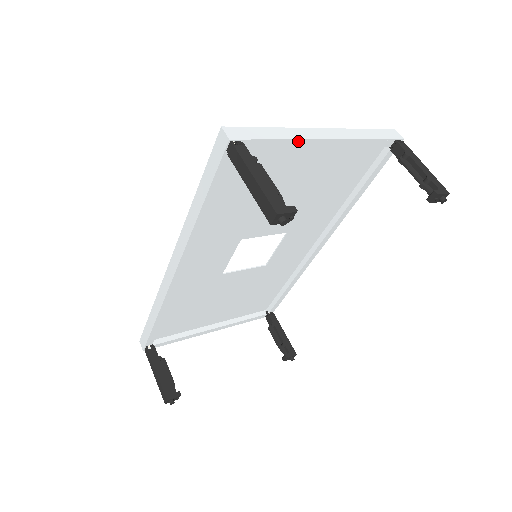
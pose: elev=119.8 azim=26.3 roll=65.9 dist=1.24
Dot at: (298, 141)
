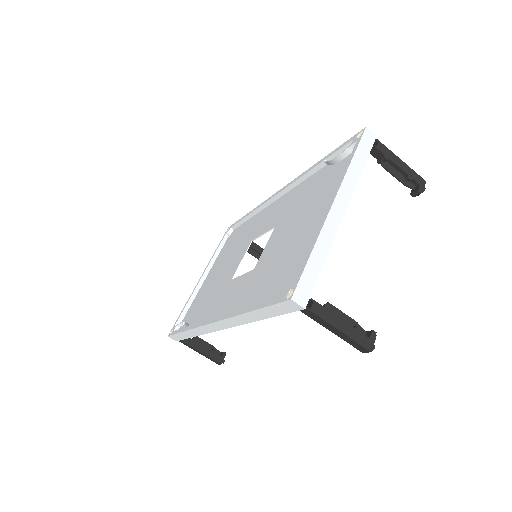
Dot at: (331, 243)
